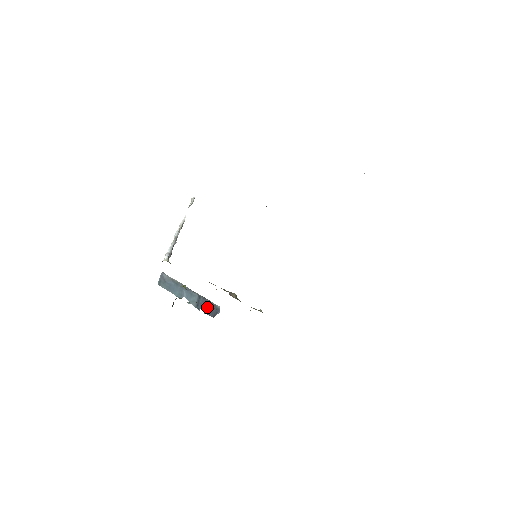
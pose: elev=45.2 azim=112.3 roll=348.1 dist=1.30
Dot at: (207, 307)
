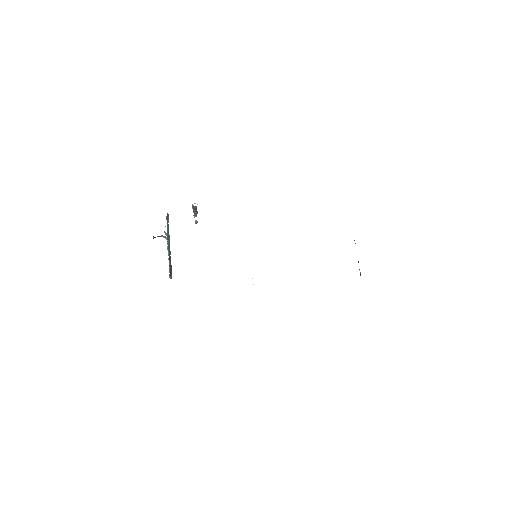
Dot at: (170, 266)
